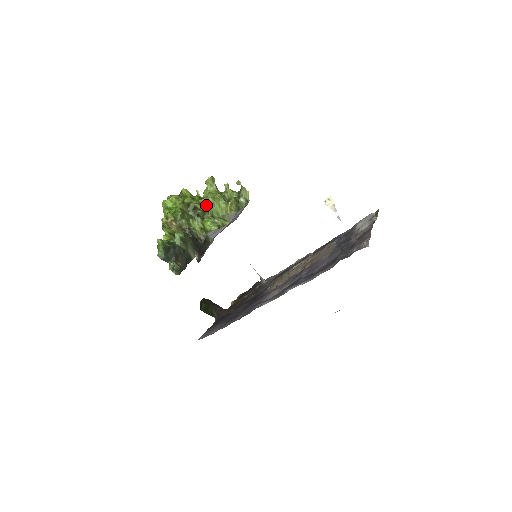
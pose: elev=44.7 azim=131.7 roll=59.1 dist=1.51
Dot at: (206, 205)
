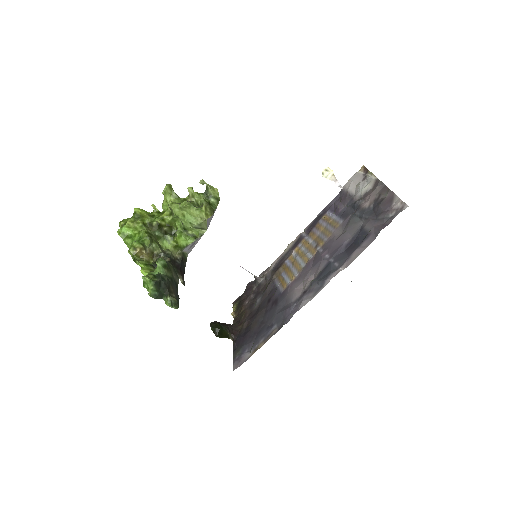
Dot at: (172, 219)
